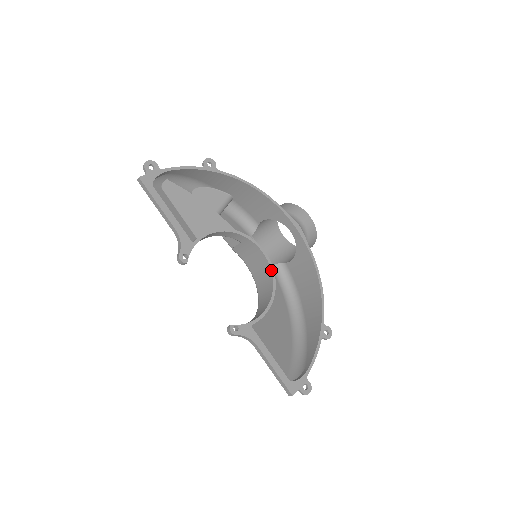
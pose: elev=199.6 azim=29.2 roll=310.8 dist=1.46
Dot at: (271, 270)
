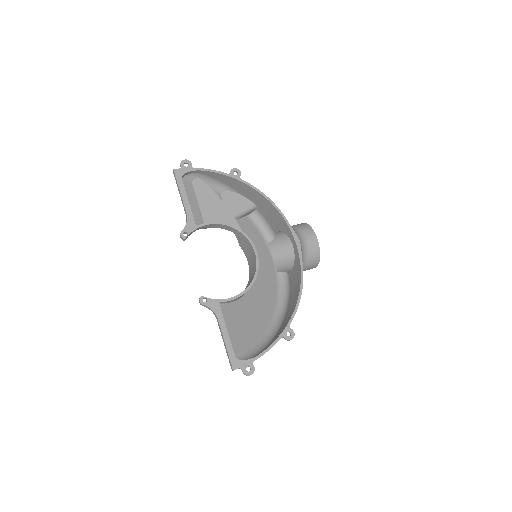
Dot at: (256, 267)
